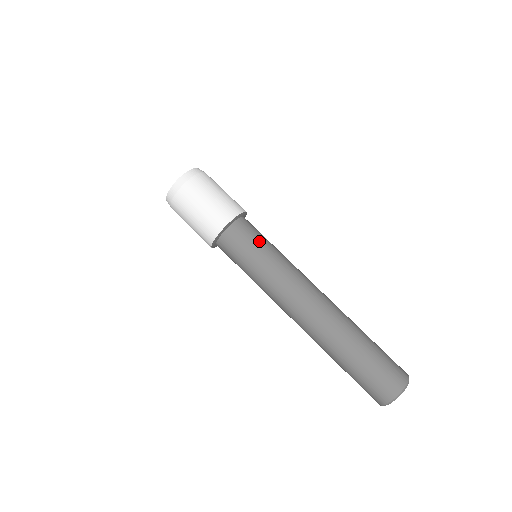
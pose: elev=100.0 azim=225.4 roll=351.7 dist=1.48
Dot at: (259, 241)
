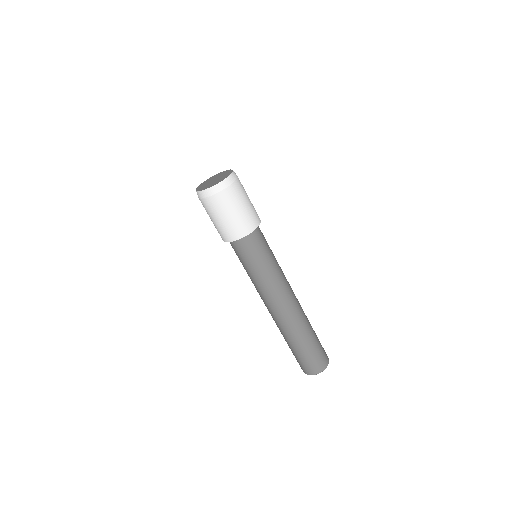
Dot at: (248, 261)
